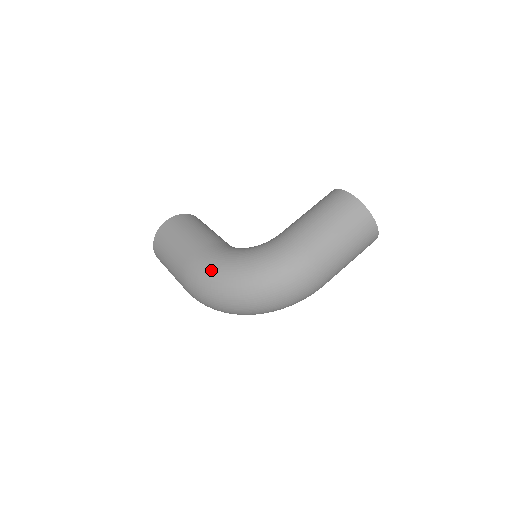
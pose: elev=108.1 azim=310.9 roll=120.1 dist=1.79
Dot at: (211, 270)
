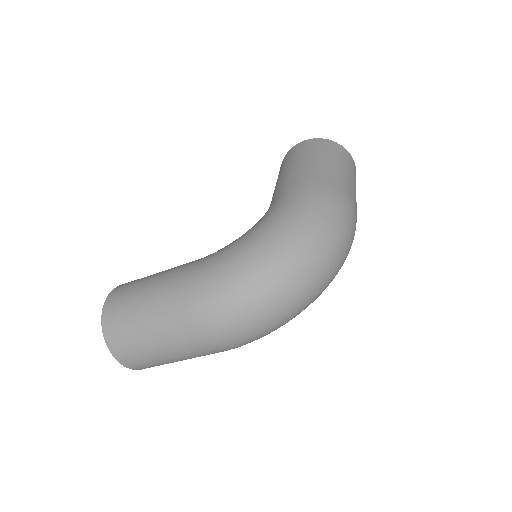
Dot at: (229, 263)
